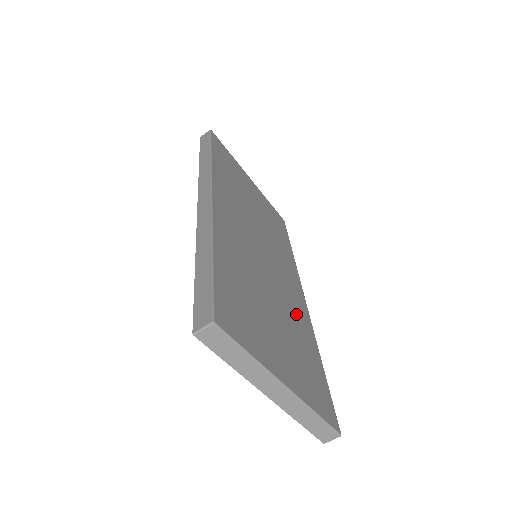
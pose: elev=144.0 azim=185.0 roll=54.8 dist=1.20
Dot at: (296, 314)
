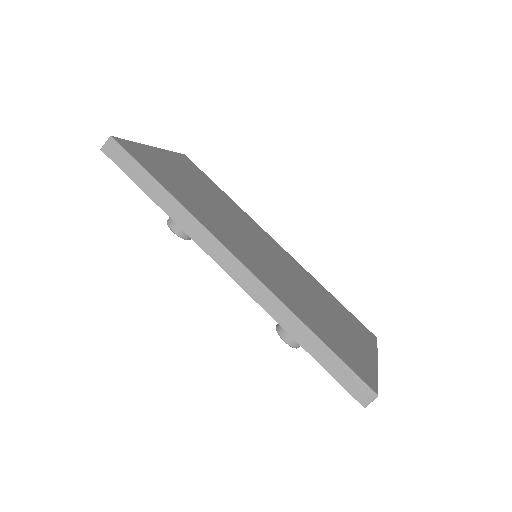
Dot at: (304, 278)
